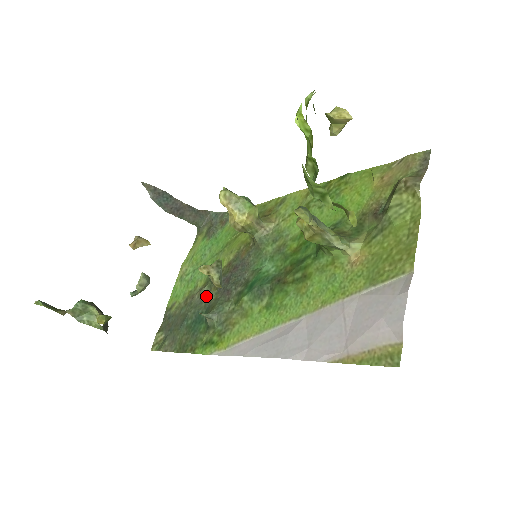
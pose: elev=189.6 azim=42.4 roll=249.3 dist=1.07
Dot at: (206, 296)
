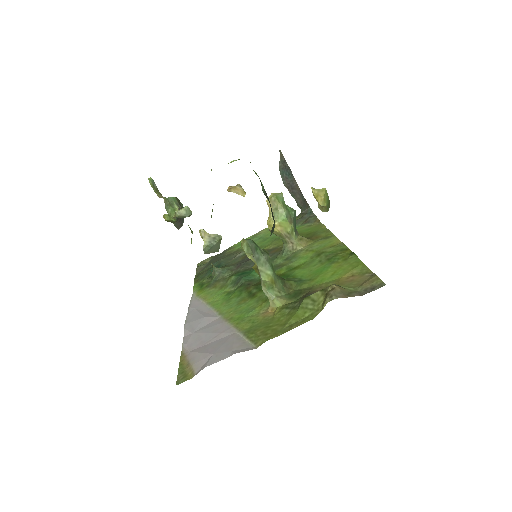
Dot at: (236, 258)
